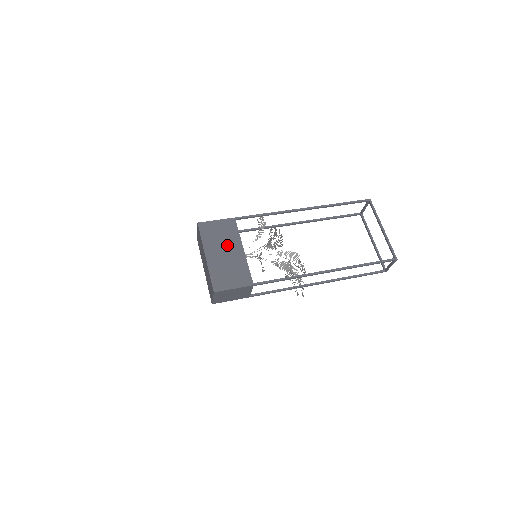
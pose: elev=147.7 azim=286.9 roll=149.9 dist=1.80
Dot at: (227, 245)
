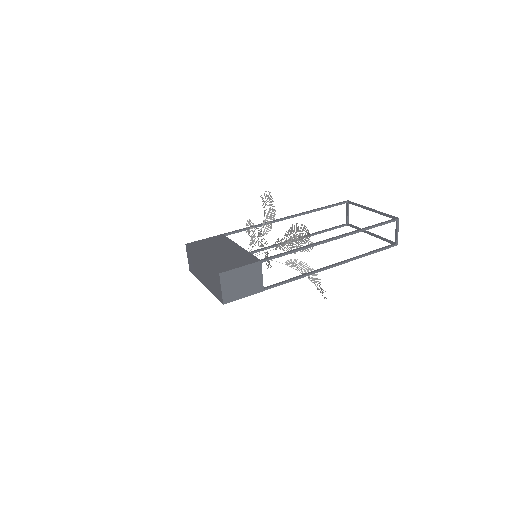
Dot at: (221, 247)
